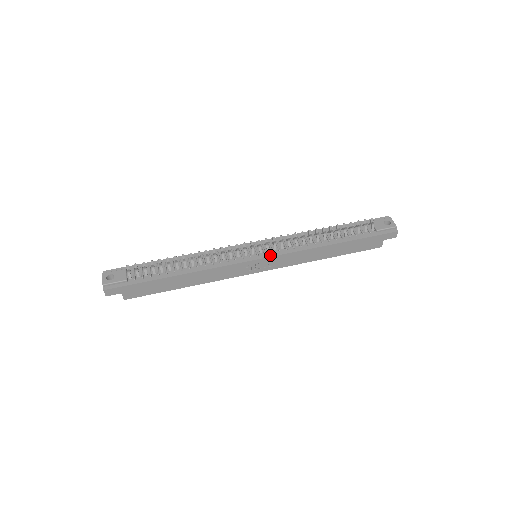
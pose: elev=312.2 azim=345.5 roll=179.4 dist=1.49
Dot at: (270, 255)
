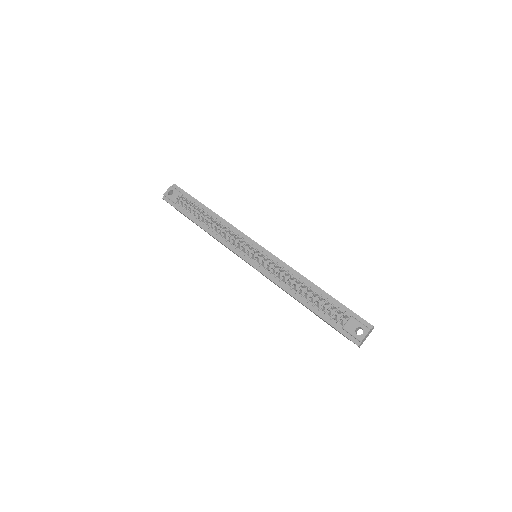
Dot at: (256, 266)
